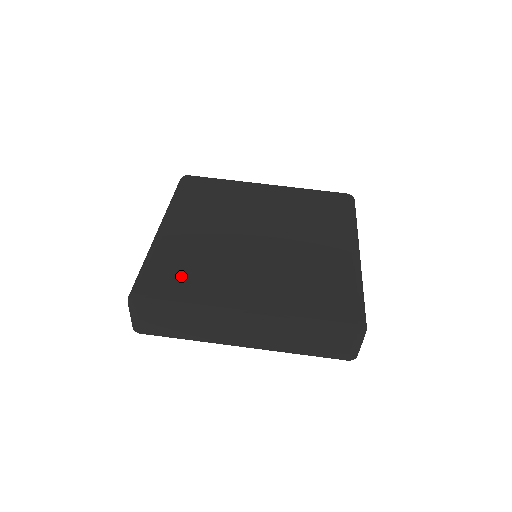
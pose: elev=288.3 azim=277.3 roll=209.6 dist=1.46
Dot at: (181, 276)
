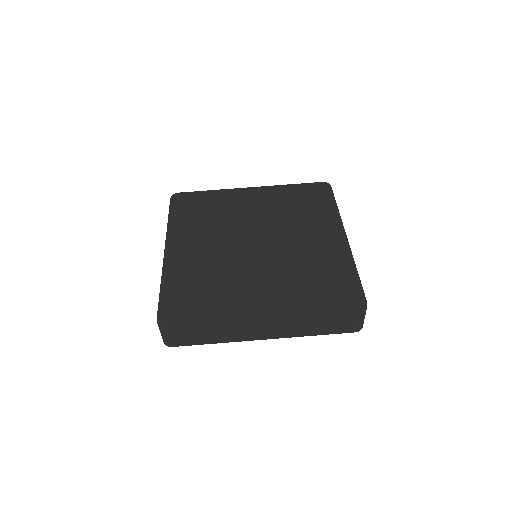
Dot at: (198, 290)
